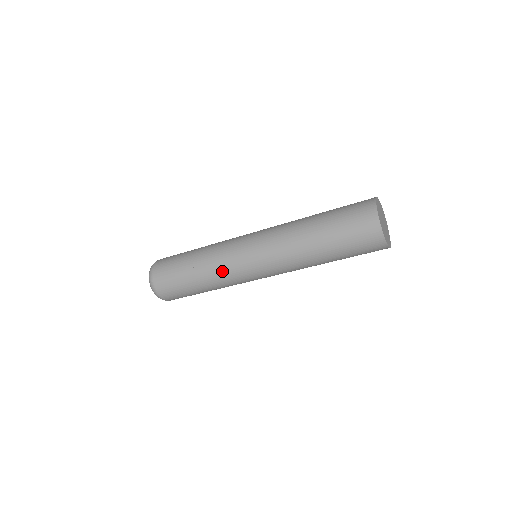
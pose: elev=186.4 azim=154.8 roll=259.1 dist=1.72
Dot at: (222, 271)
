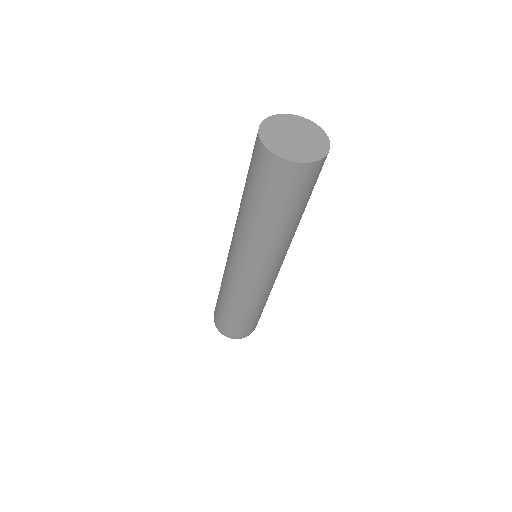
Dot at: (234, 291)
